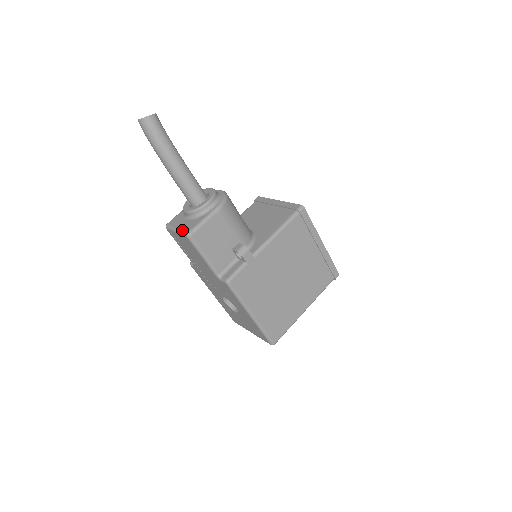
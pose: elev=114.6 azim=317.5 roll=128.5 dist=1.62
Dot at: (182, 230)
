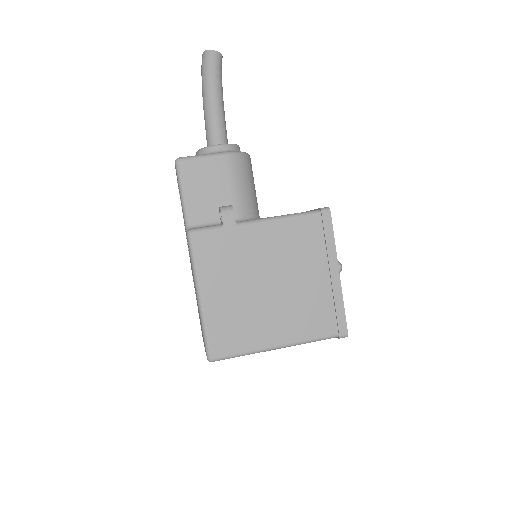
Dot at: occluded
